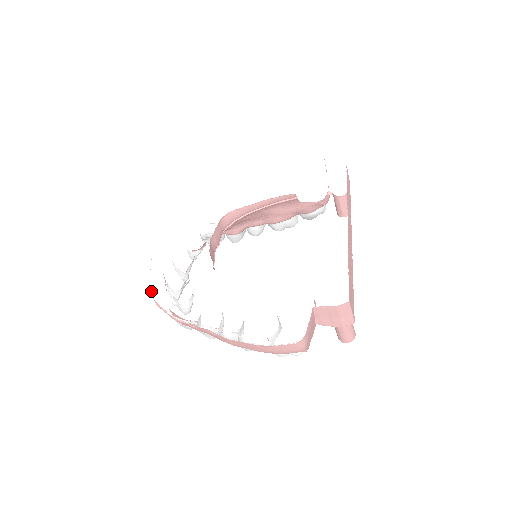
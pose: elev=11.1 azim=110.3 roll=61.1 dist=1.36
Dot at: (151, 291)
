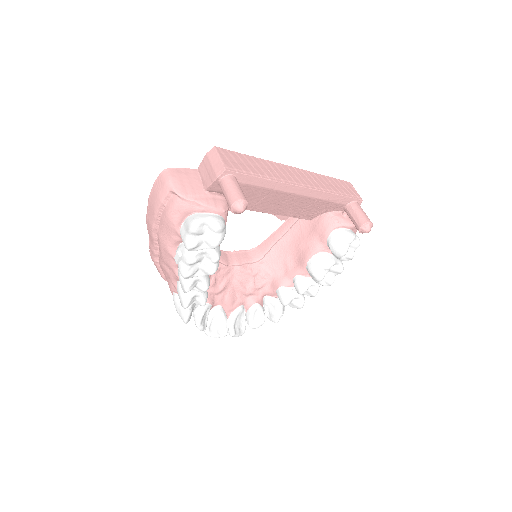
Dot at: occluded
